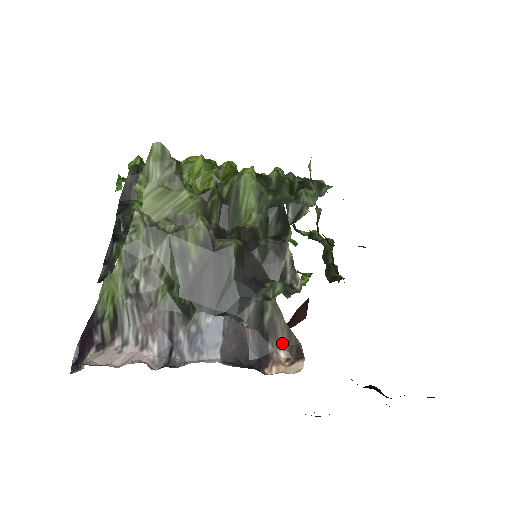
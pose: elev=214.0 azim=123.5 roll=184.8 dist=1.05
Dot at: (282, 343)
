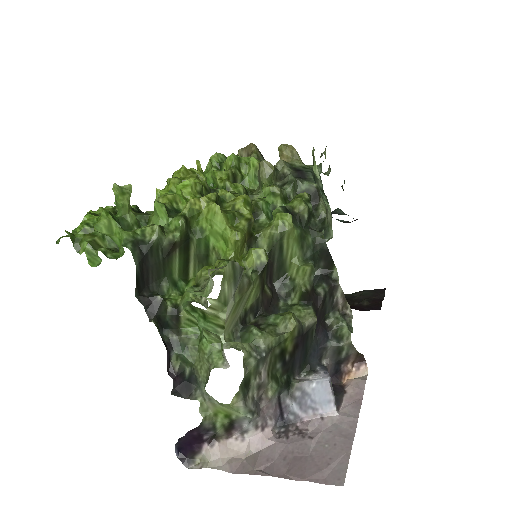
Dot at: (351, 361)
